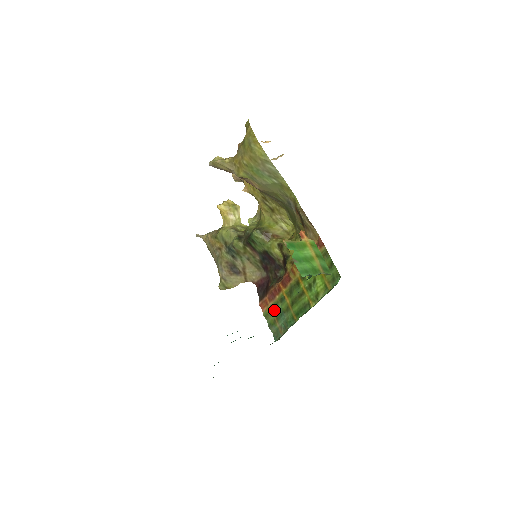
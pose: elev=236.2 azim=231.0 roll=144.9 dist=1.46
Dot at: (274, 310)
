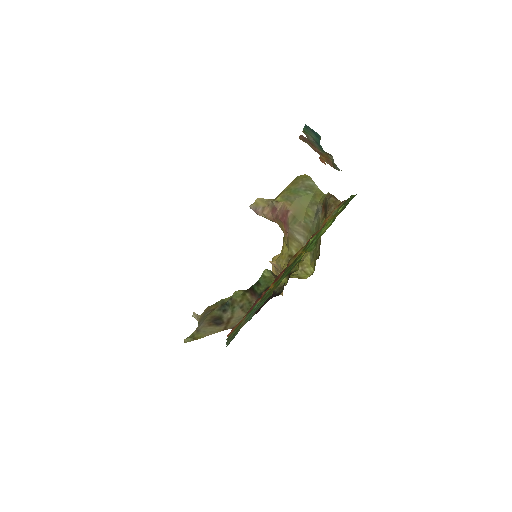
Dot at: (246, 316)
